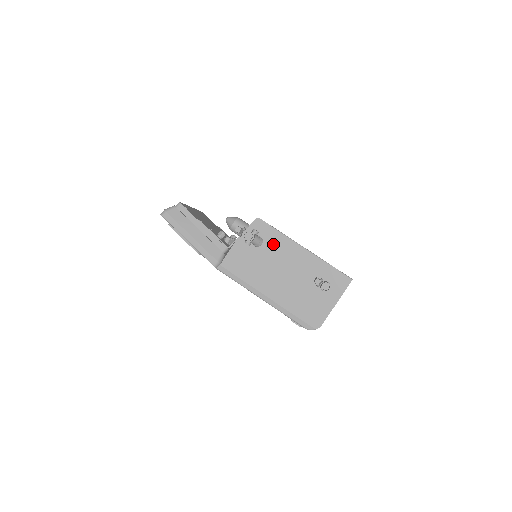
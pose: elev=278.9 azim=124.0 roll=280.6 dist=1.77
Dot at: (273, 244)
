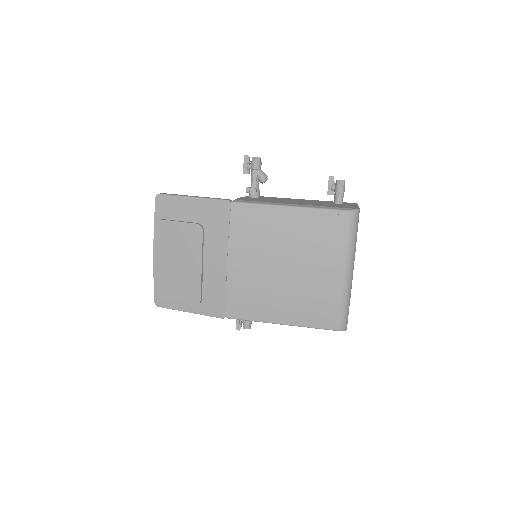
Dot at: (275, 198)
